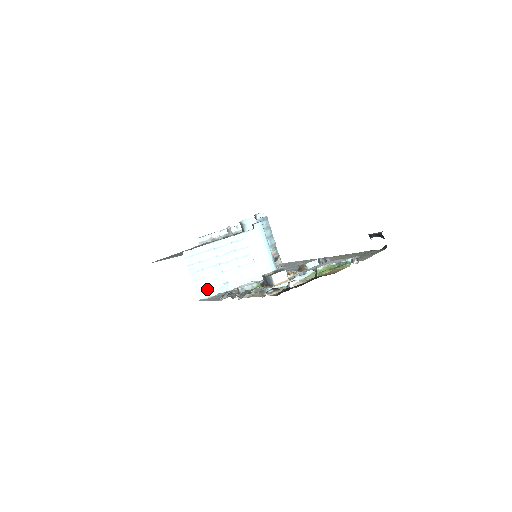
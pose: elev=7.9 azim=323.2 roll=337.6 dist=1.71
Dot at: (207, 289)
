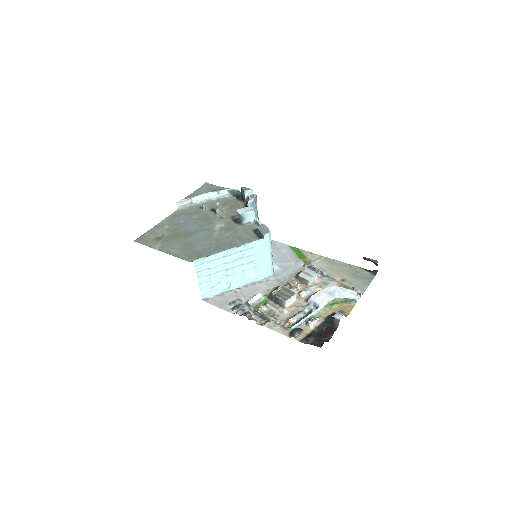
Dot at: (211, 290)
